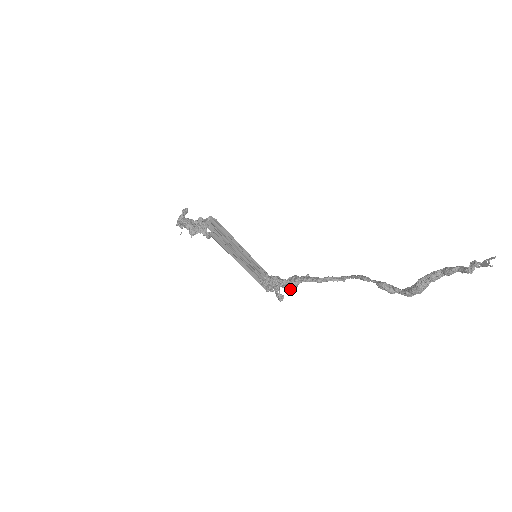
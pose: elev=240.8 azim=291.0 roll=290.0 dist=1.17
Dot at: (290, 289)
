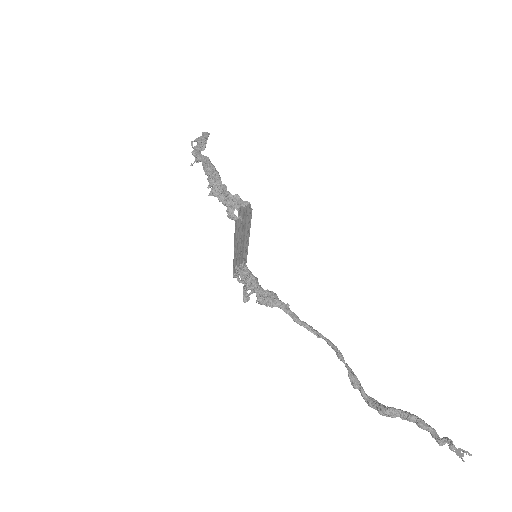
Dot at: (263, 304)
